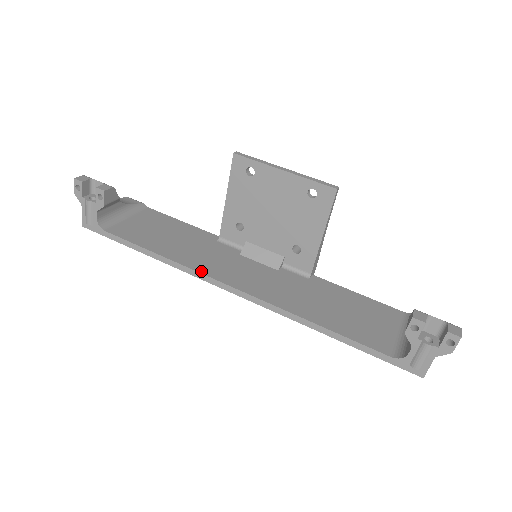
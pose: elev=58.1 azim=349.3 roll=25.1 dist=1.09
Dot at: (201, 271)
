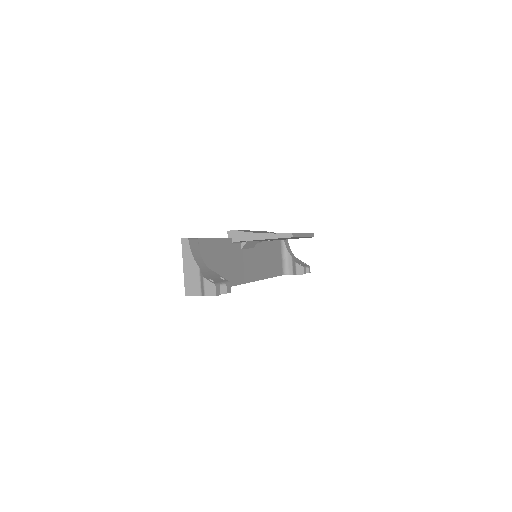
Dot at: (240, 283)
